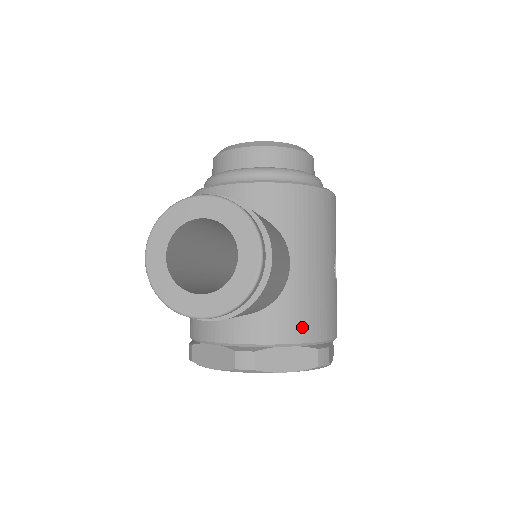
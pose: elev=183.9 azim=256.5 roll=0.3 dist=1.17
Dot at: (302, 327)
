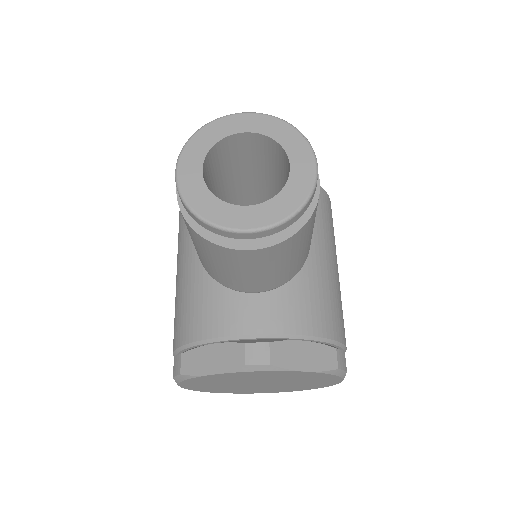
Dot at: (319, 319)
